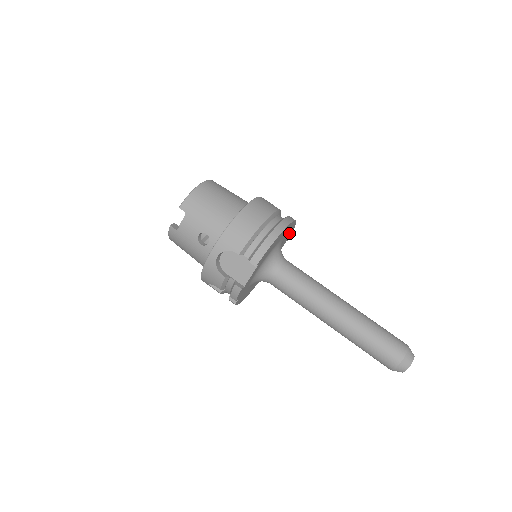
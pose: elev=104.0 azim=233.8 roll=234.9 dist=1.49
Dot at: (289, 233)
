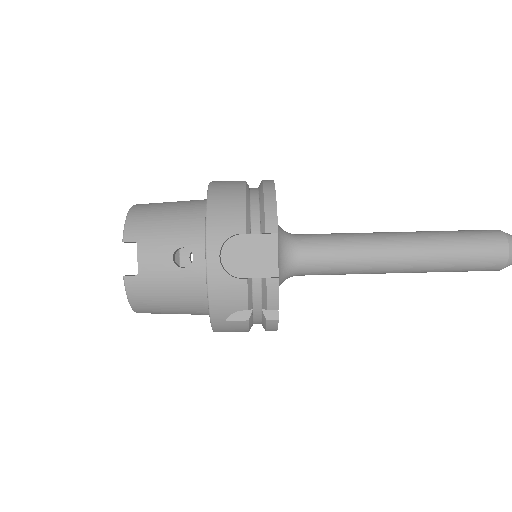
Dot at: occluded
